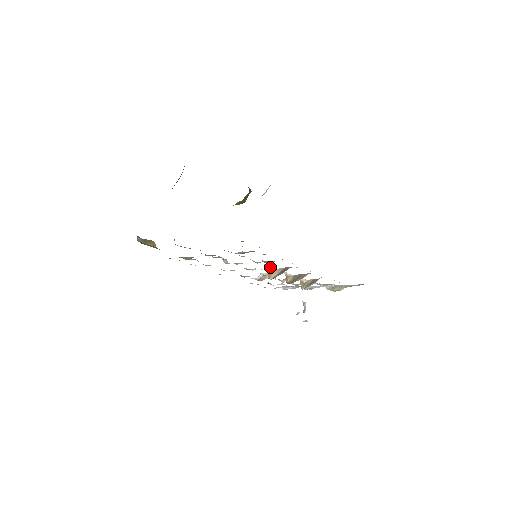
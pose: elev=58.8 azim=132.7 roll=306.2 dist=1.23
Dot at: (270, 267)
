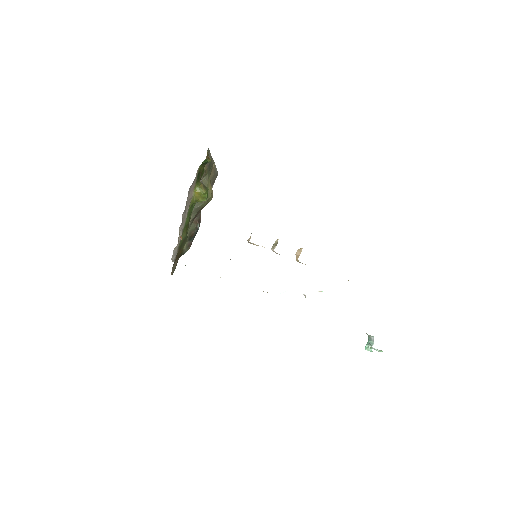
Dot at: (255, 244)
